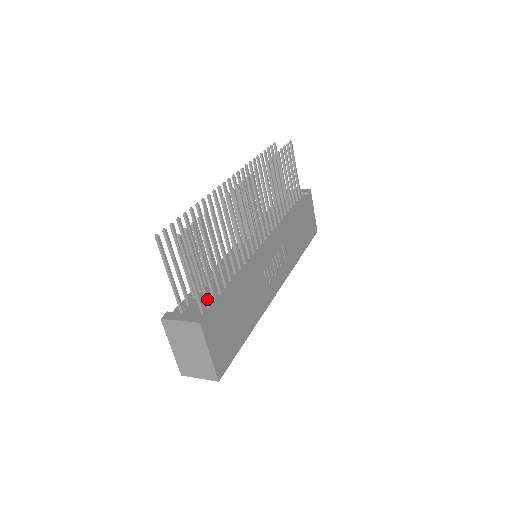
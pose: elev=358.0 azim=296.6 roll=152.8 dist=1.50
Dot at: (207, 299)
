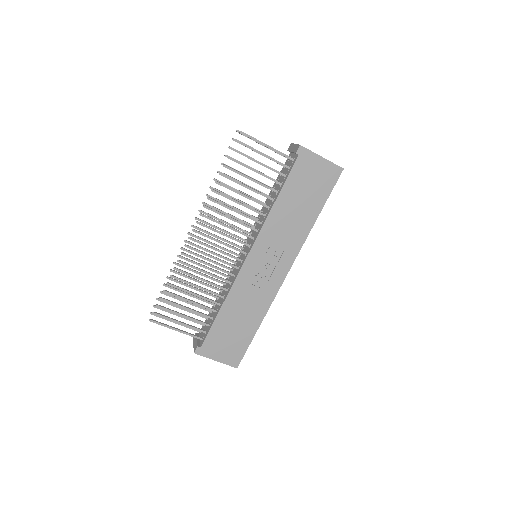
Dot at: (200, 331)
